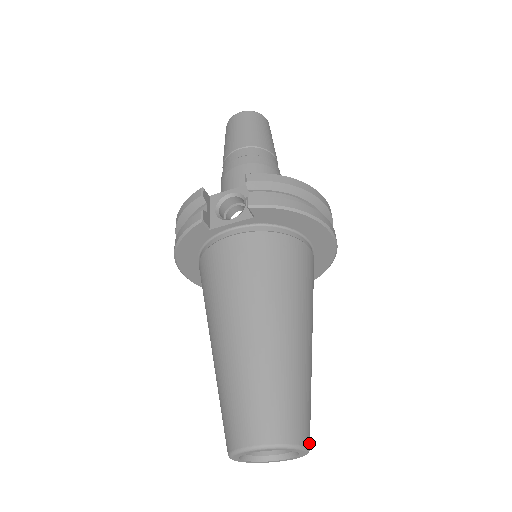
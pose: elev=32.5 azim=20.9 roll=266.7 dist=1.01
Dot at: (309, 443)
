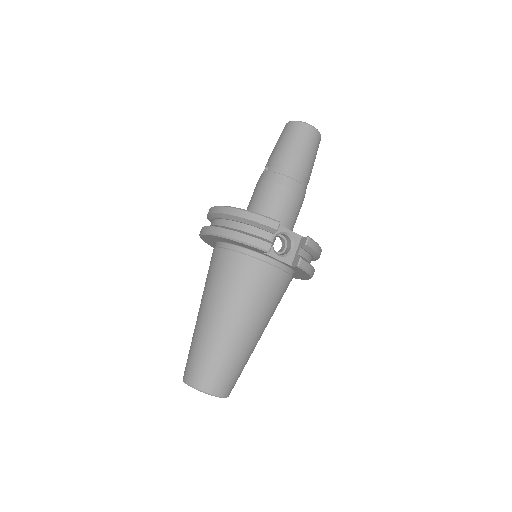
Dot at: occluded
